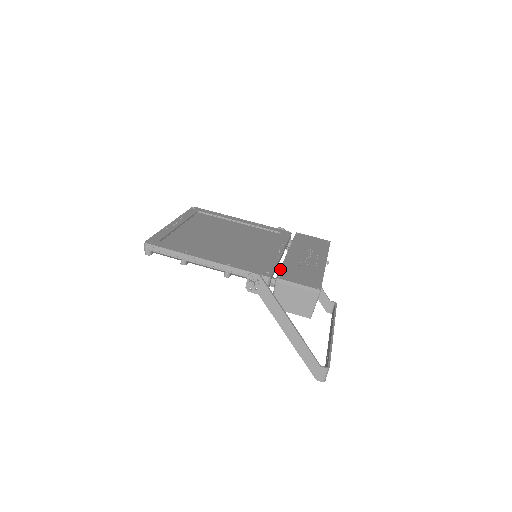
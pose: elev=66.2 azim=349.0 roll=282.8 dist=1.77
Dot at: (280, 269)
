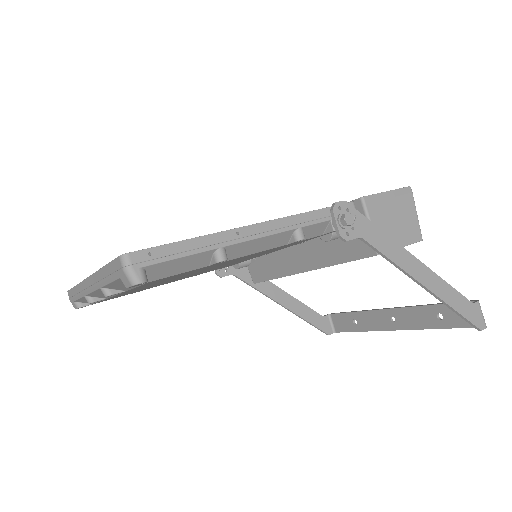
Dot at: occluded
